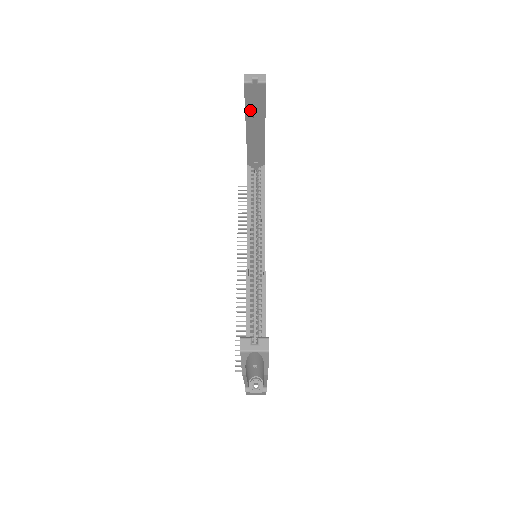
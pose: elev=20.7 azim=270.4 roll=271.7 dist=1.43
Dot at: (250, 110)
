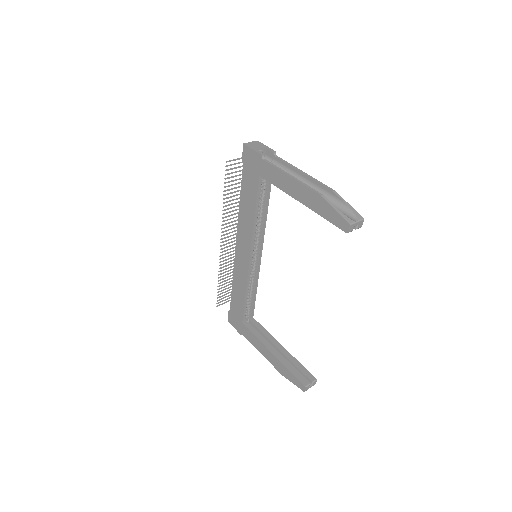
Dot at: occluded
